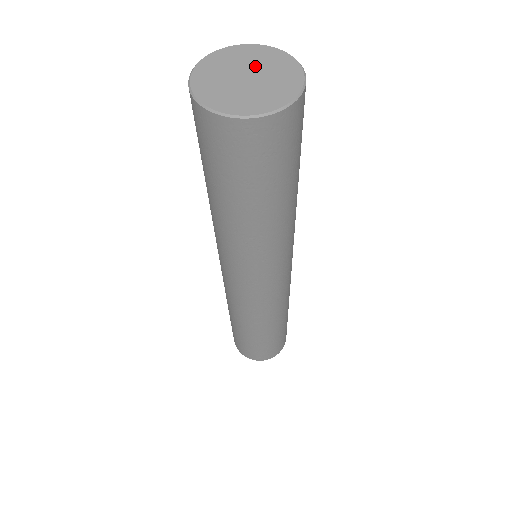
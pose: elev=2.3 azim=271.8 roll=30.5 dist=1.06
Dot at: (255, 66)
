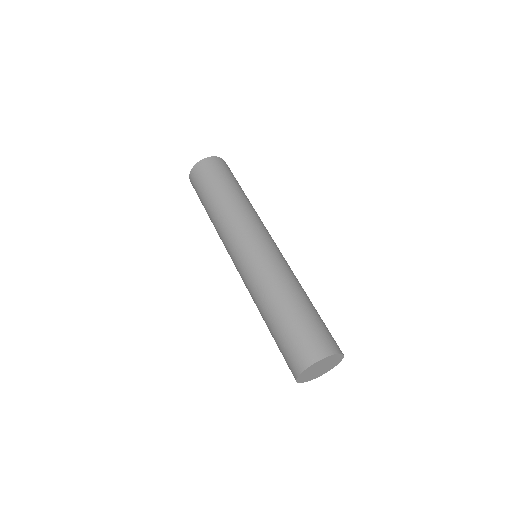
Dot at: occluded
